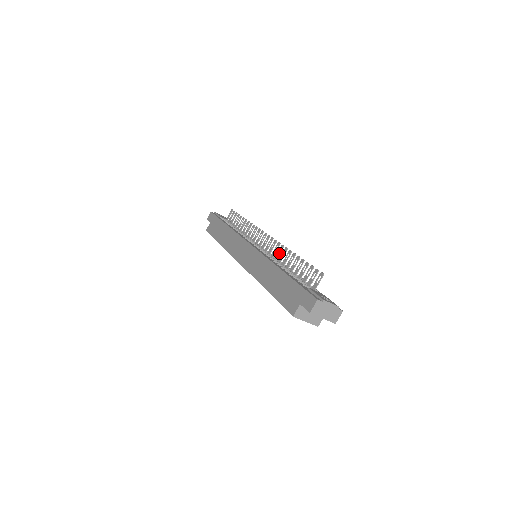
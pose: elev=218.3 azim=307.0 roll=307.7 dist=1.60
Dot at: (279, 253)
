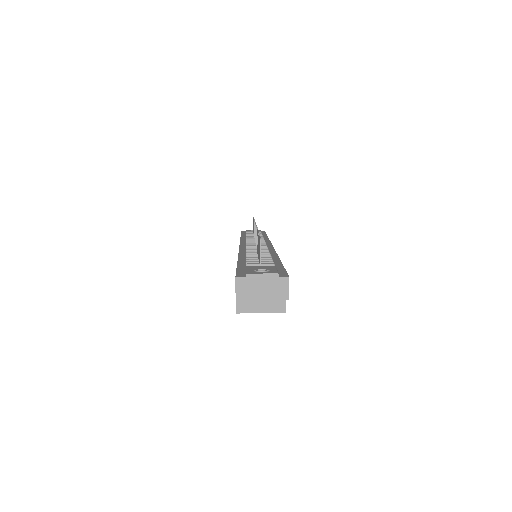
Dot at: occluded
